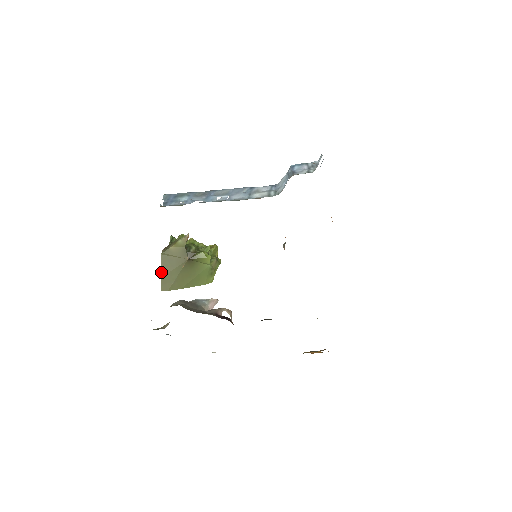
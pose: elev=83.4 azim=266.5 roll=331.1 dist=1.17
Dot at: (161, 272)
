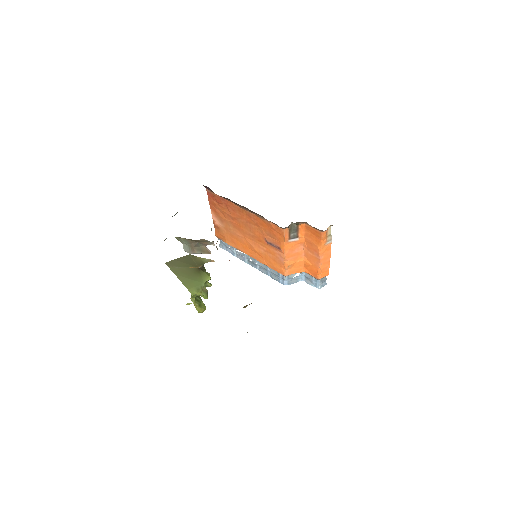
Dot at: (178, 258)
